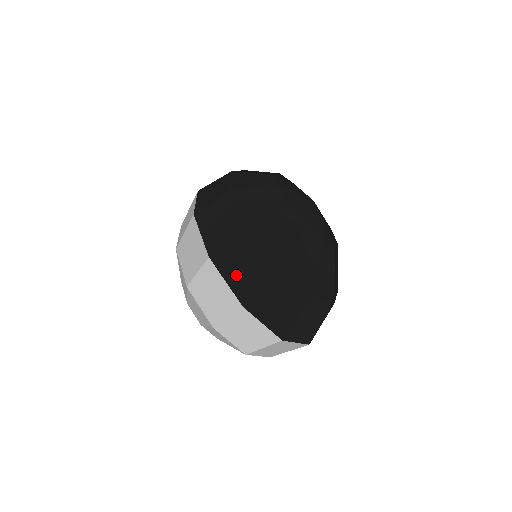
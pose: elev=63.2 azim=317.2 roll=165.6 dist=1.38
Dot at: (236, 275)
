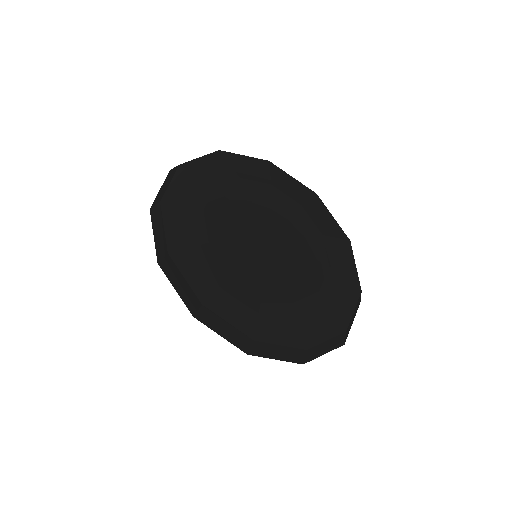
Dot at: (279, 357)
